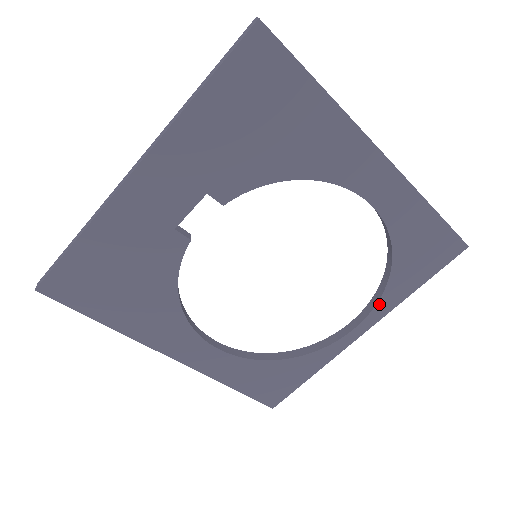
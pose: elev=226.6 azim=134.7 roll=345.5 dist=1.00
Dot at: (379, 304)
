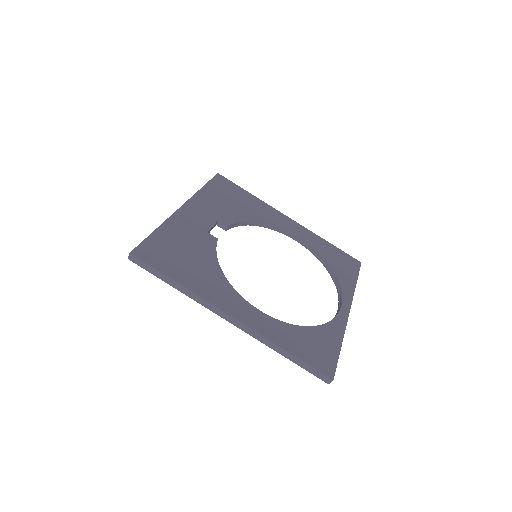
Dot at: (343, 290)
